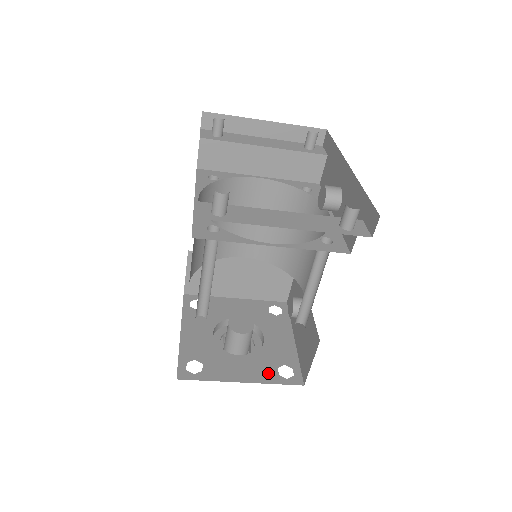
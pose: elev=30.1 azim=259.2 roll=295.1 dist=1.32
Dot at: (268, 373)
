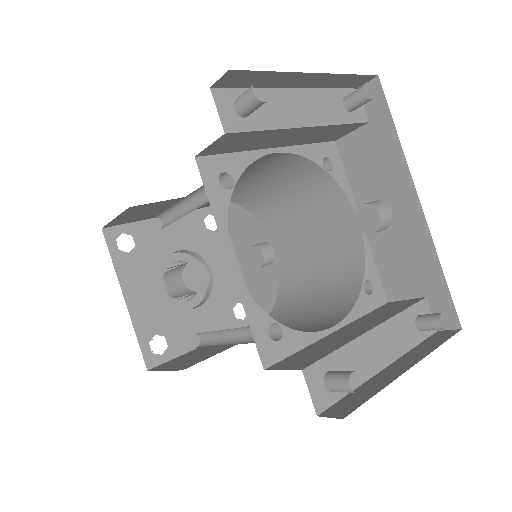
Dot at: (227, 320)
